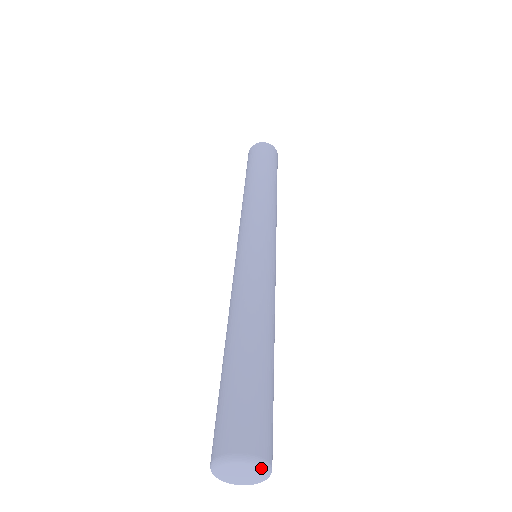
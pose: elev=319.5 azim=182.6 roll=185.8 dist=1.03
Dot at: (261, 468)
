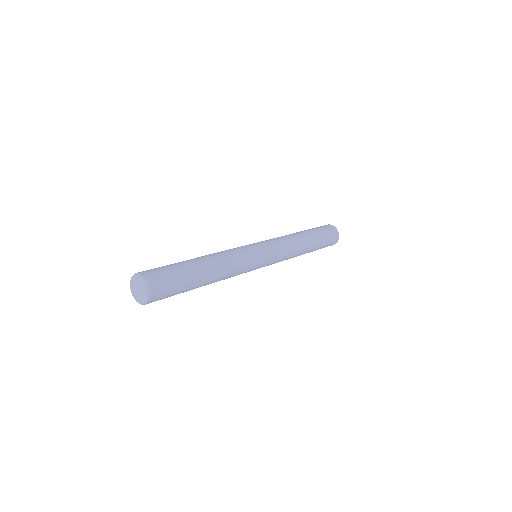
Dot at: (140, 279)
